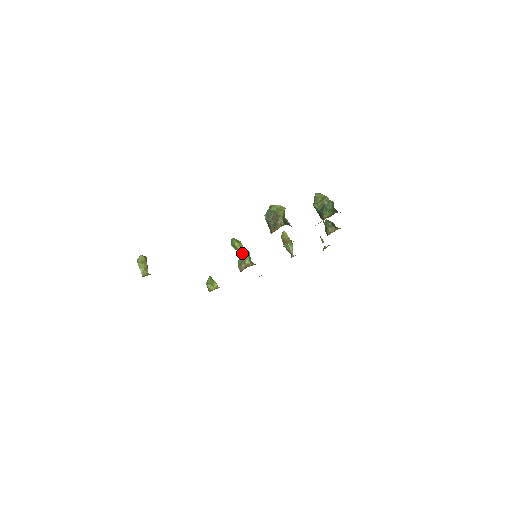
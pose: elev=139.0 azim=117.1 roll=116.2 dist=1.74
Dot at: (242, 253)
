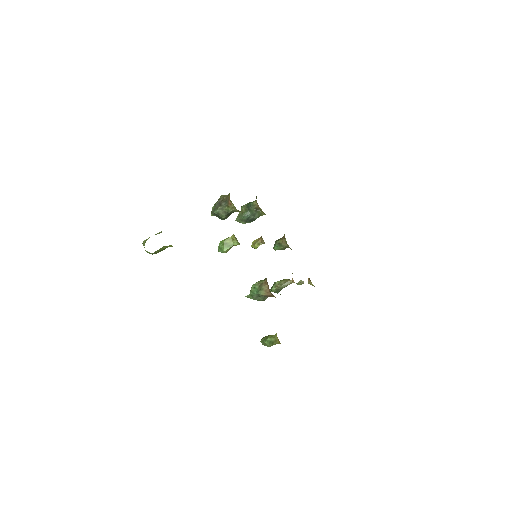
Dot at: (251, 287)
